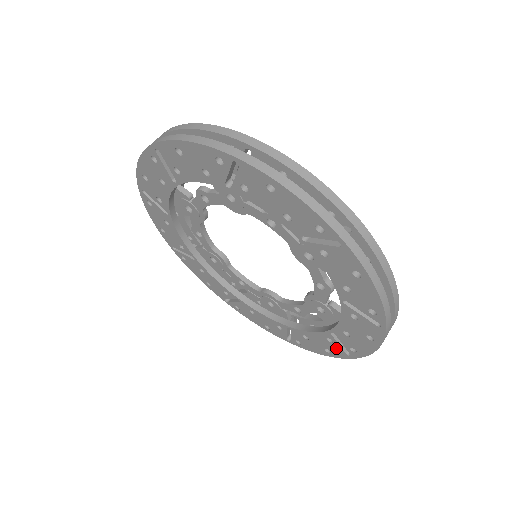
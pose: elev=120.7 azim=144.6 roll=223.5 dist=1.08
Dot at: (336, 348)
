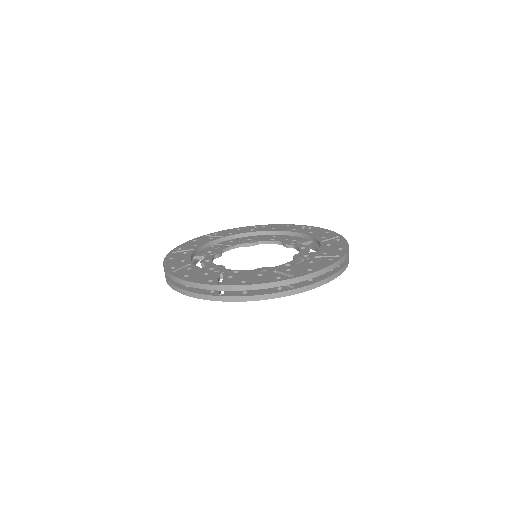
Dot at: occluded
